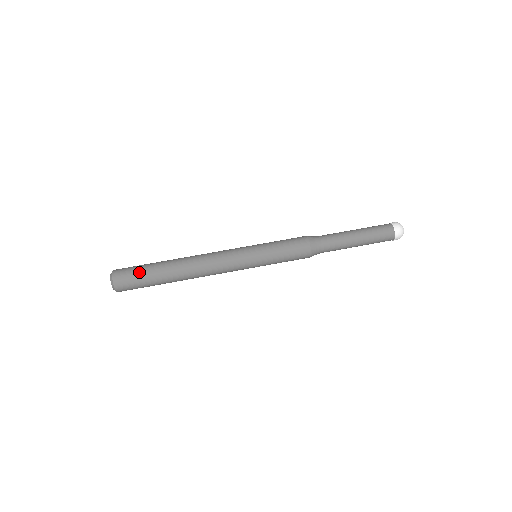
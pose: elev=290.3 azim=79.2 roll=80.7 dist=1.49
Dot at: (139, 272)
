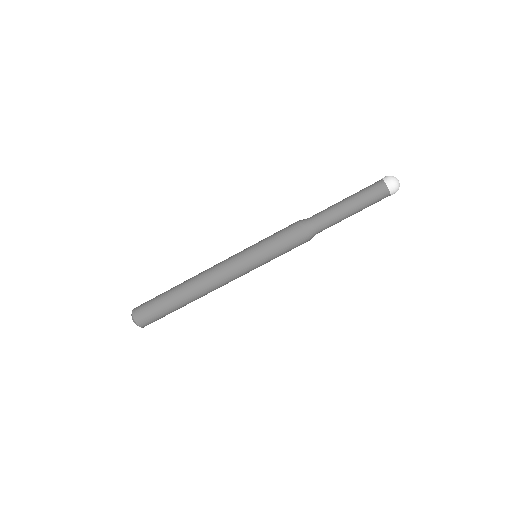
Dot at: (153, 302)
